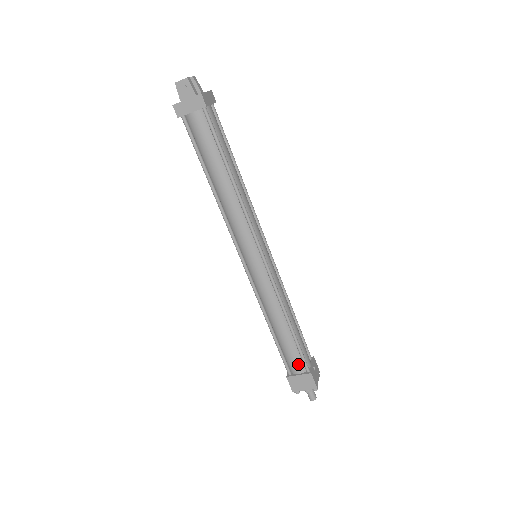
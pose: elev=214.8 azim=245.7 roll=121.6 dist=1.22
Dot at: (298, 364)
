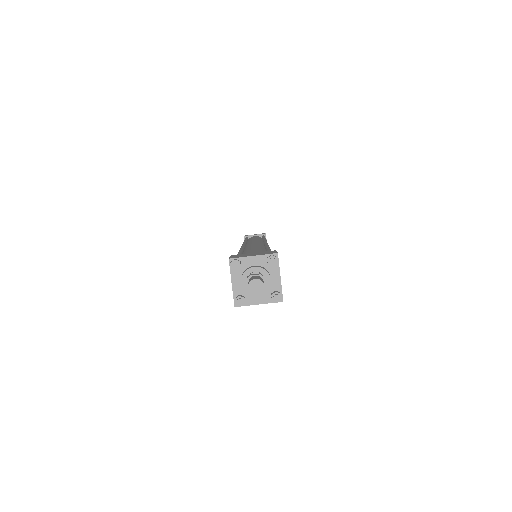
Dot at: occluded
